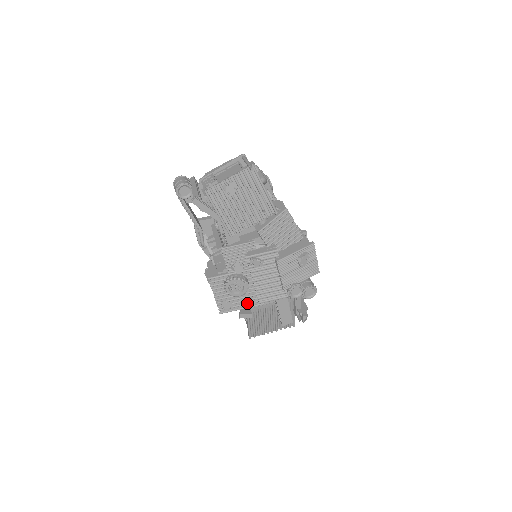
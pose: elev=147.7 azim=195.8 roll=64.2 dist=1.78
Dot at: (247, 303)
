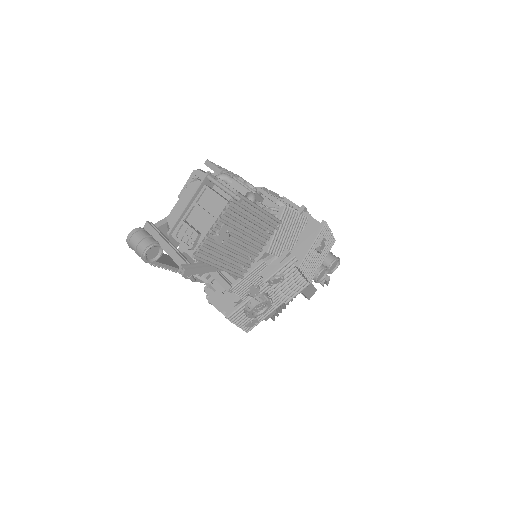
Dot at: (271, 309)
